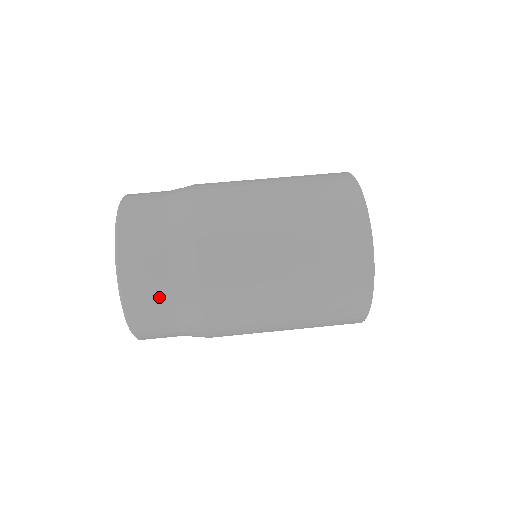
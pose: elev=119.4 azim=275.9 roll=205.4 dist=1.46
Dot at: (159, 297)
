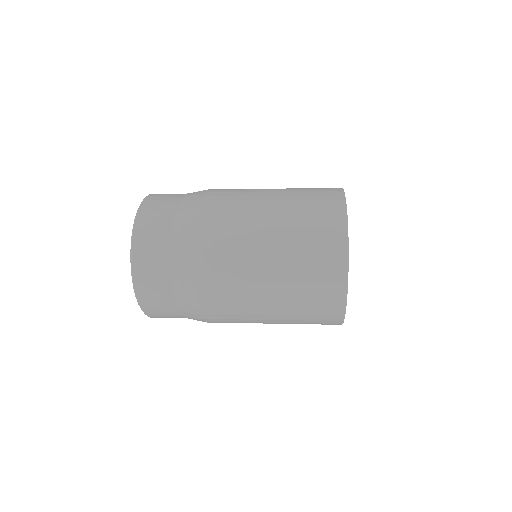
Dot at: (162, 265)
